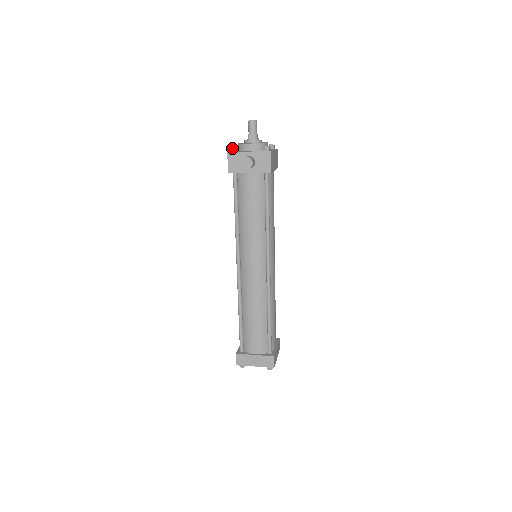
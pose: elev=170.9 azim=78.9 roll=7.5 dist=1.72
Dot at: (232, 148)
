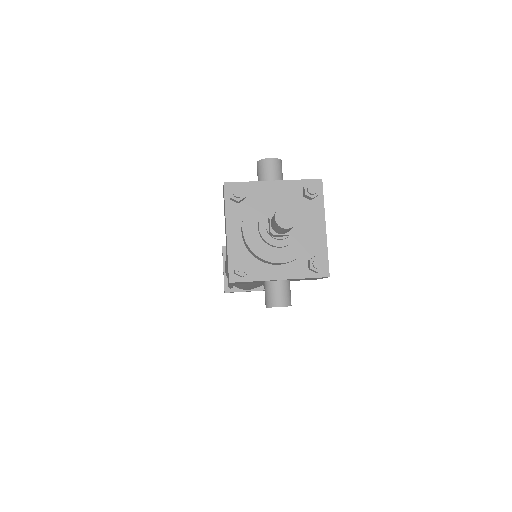
Dot at: (239, 276)
